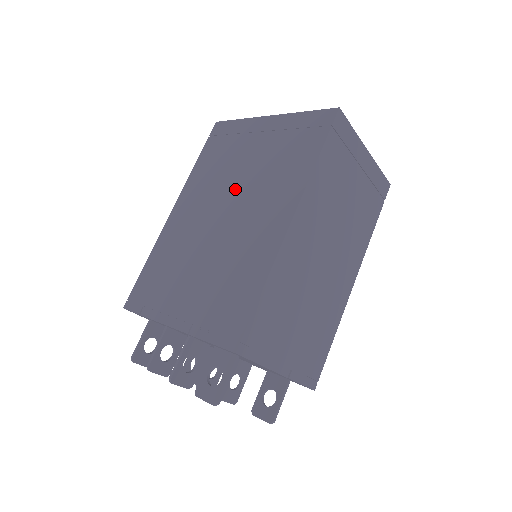
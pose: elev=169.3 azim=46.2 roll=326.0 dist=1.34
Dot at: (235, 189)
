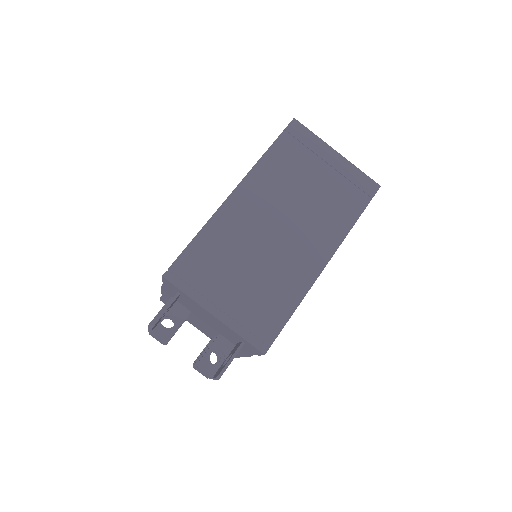
Dot at: occluded
